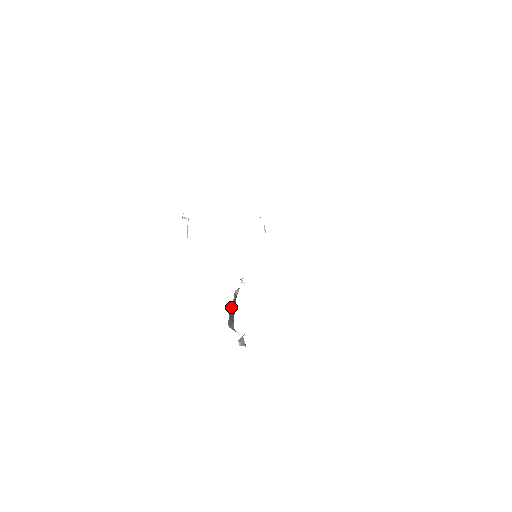
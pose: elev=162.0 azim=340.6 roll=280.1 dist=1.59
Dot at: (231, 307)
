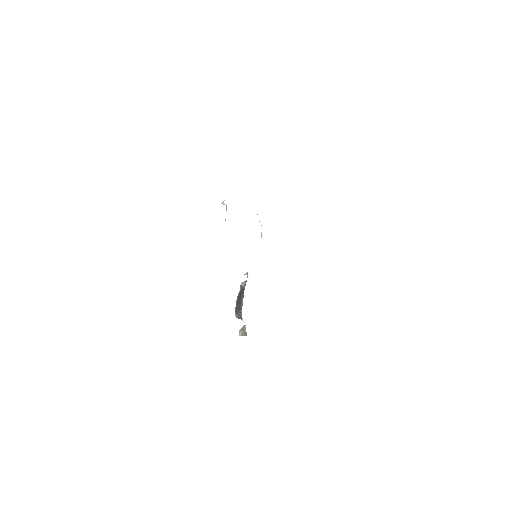
Dot at: (237, 297)
